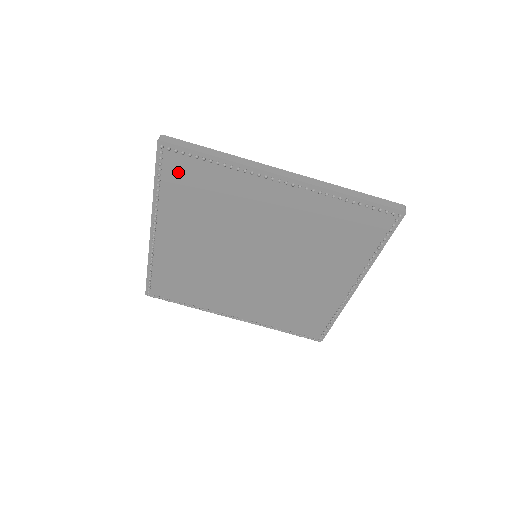
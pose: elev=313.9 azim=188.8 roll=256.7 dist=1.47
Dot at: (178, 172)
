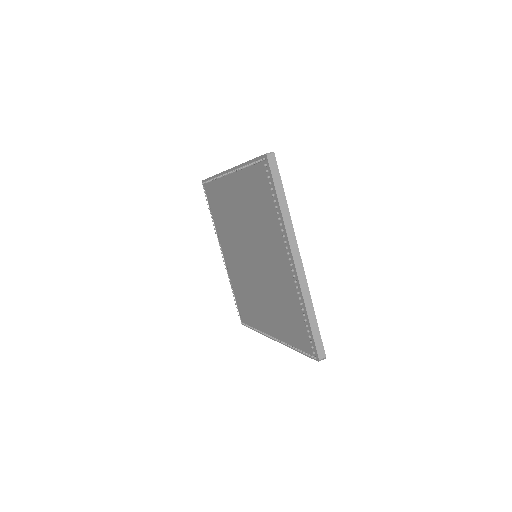
Dot at: (211, 198)
